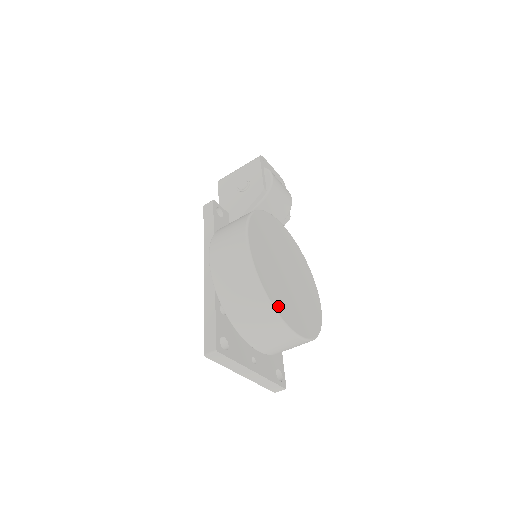
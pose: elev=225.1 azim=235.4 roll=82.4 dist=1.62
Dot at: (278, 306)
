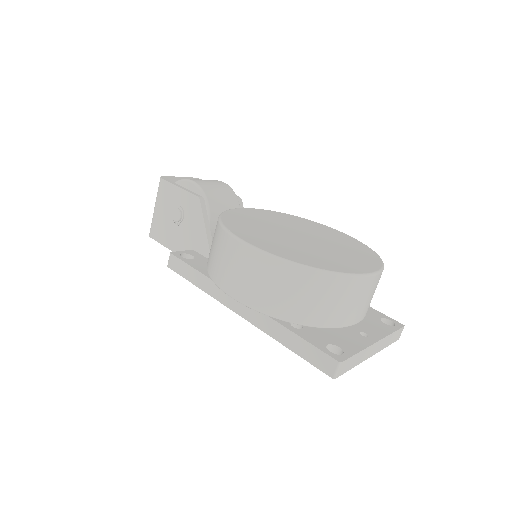
Dot at: (338, 268)
